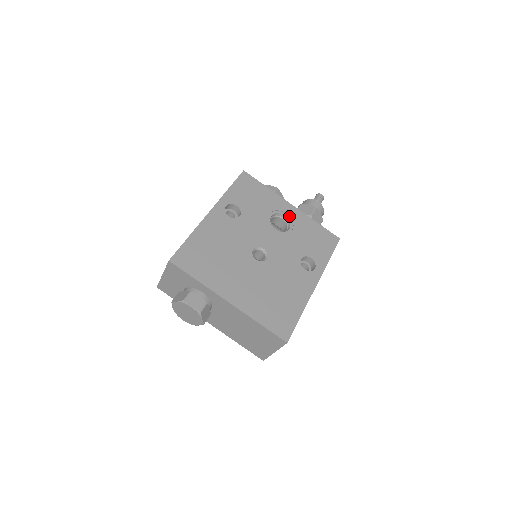
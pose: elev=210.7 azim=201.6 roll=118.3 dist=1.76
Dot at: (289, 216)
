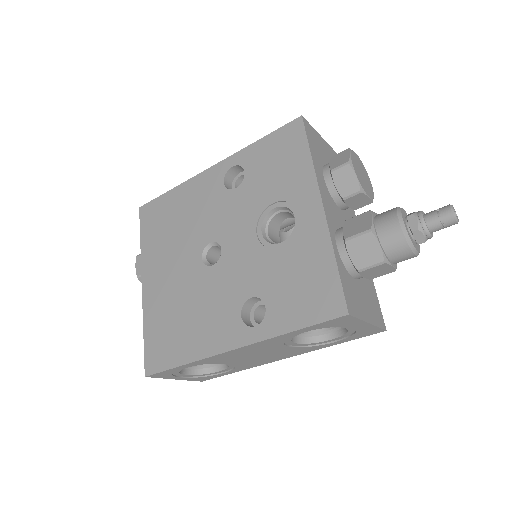
Dot at: (299, 221)
